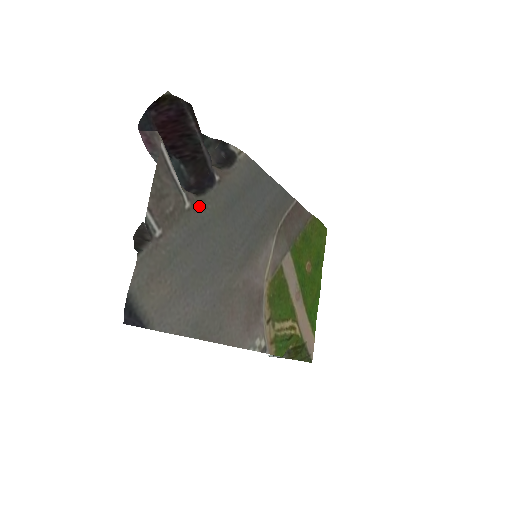
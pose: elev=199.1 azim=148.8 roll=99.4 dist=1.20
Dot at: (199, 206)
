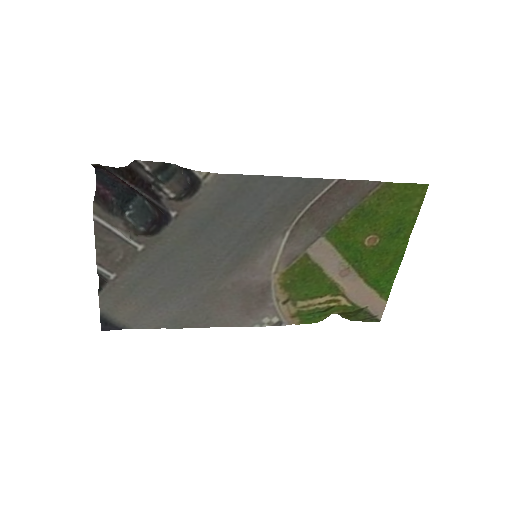
Dot at: (157, 242)
